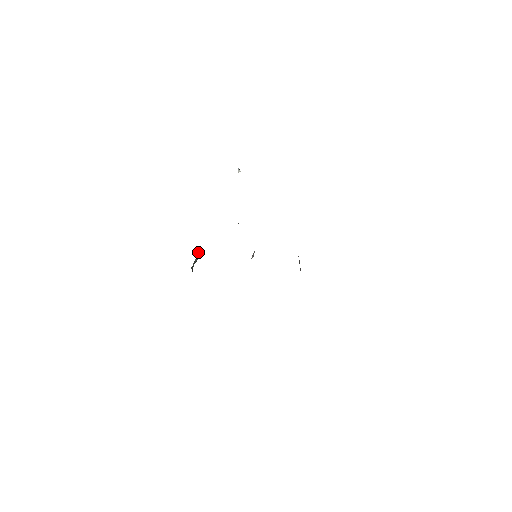
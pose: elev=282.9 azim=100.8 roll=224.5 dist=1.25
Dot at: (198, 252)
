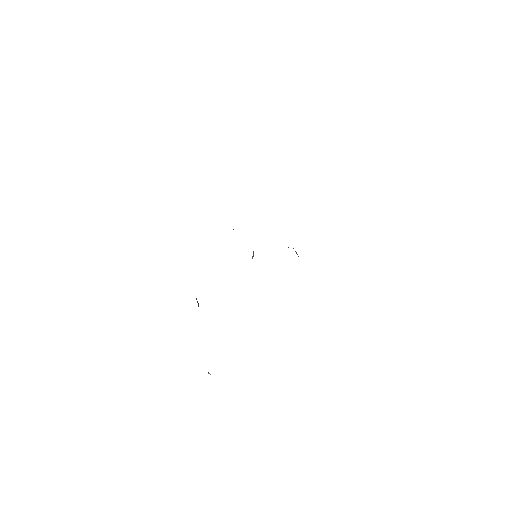
Dot at: occluded
